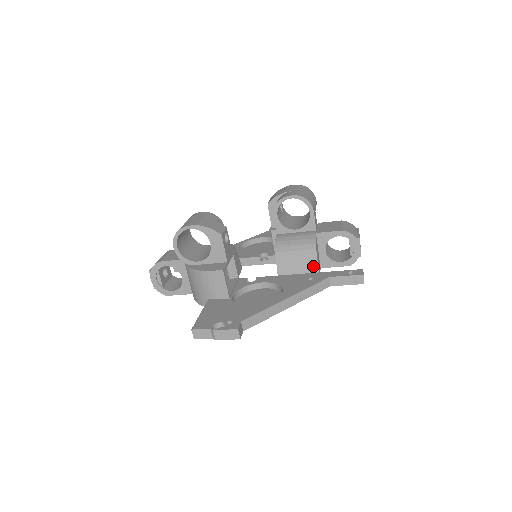
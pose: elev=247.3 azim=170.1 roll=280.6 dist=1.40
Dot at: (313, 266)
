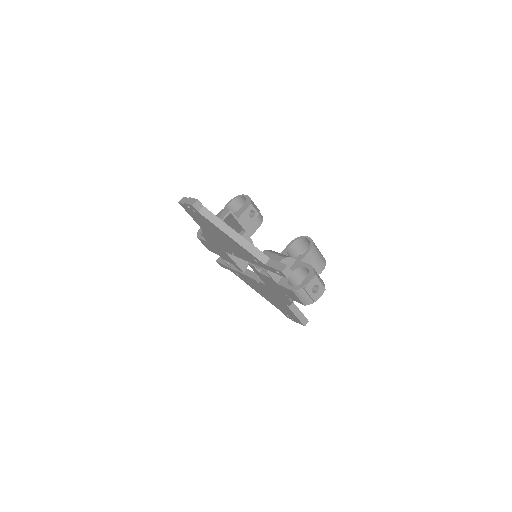
Dot at: occluded
